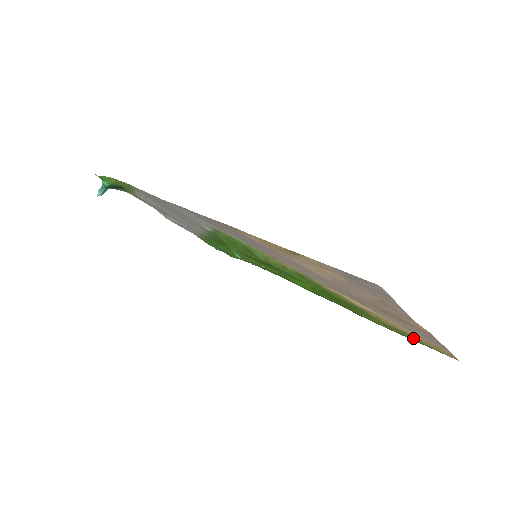
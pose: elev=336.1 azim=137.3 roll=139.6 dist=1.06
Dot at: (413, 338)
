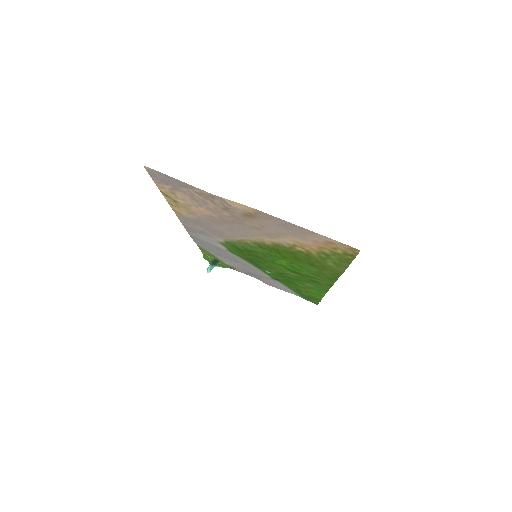
Dot at: (337, 255)
